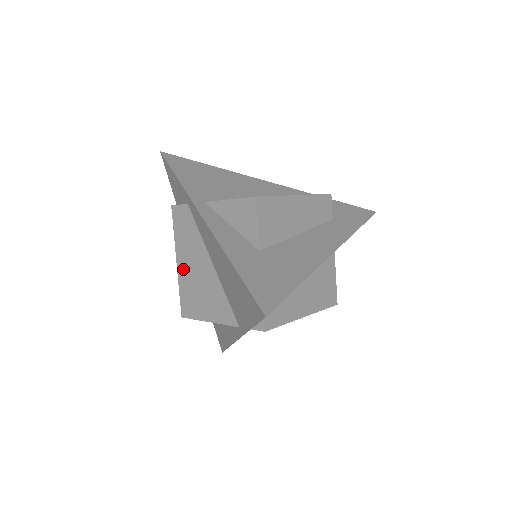
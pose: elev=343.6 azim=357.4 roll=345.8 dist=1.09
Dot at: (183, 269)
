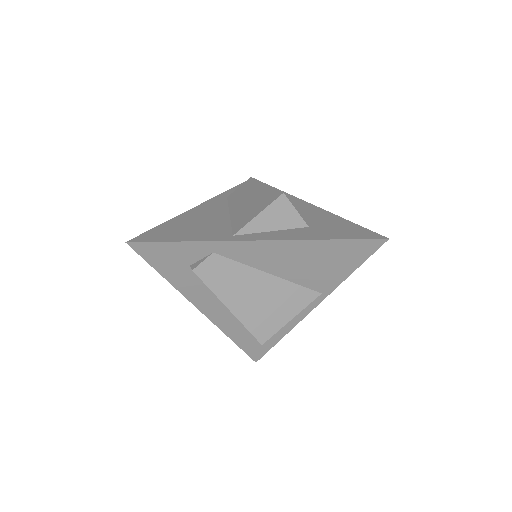
Dot at: (241, 308)
